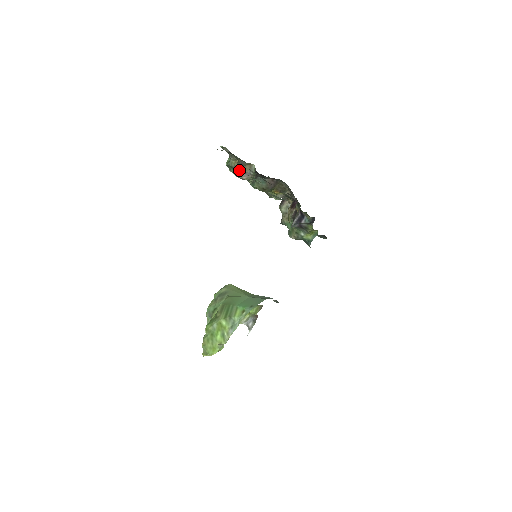
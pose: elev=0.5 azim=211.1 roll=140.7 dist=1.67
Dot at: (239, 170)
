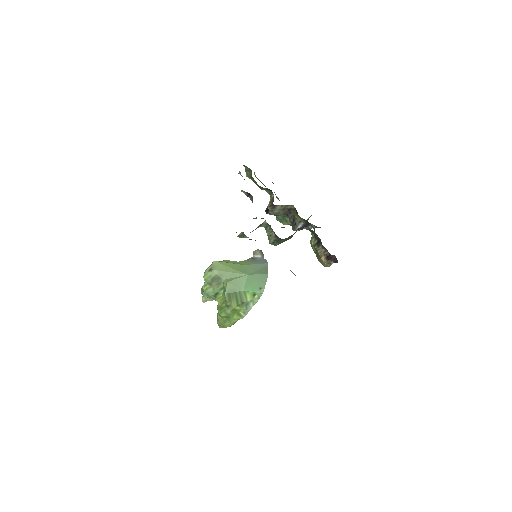
Dot at: (250, 232)
